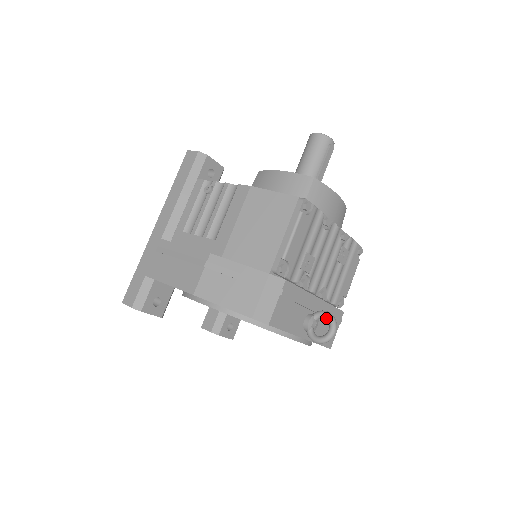
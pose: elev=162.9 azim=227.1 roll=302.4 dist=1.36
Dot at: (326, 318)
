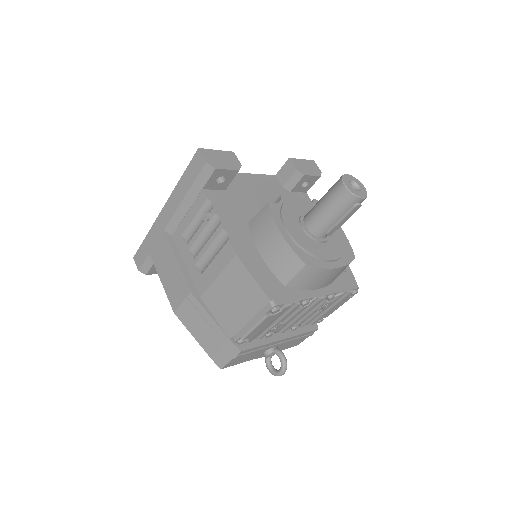
Dot at: (280, 361)
